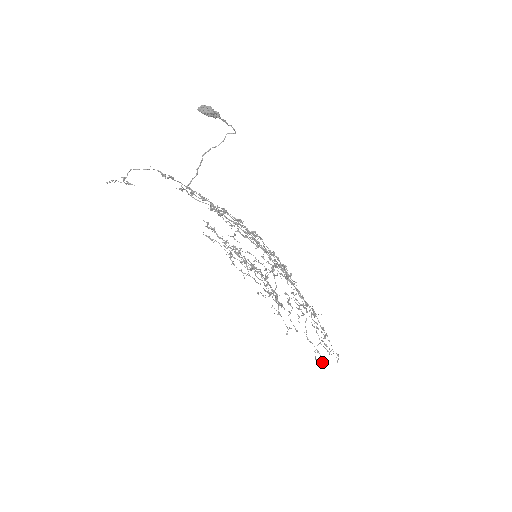
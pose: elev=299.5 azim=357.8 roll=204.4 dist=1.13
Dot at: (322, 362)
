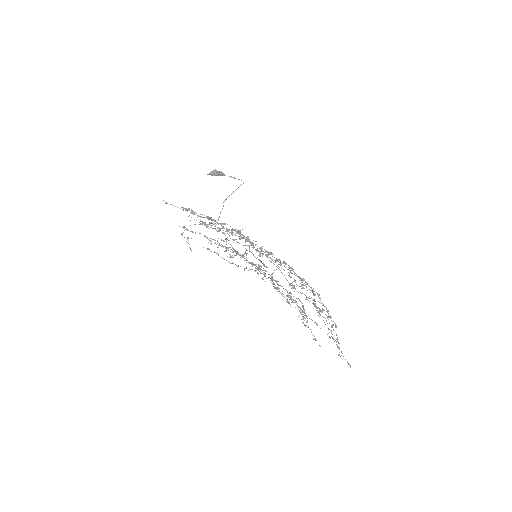
Dot at: (338, 355)
